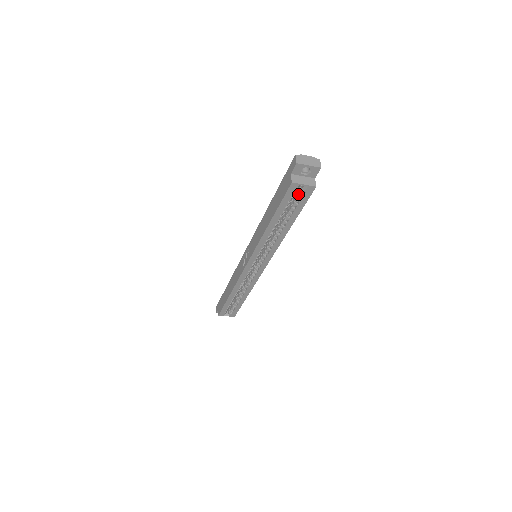
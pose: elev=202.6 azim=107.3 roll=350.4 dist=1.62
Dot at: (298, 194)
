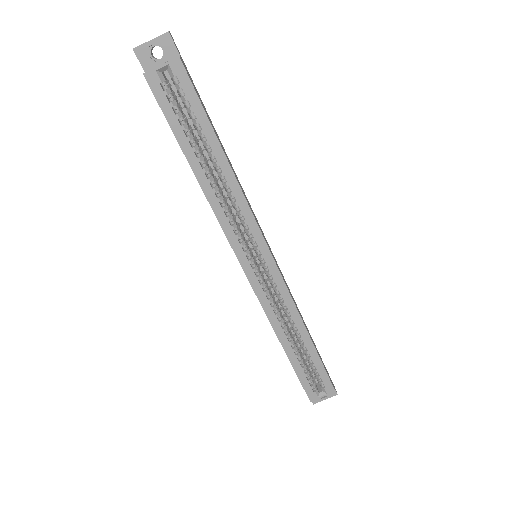
Dot at: (178, 93)
